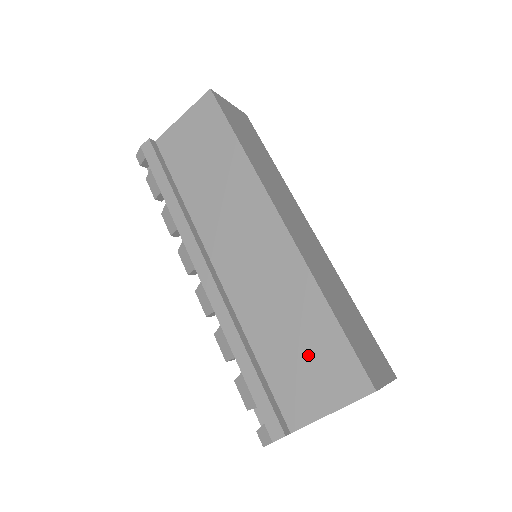
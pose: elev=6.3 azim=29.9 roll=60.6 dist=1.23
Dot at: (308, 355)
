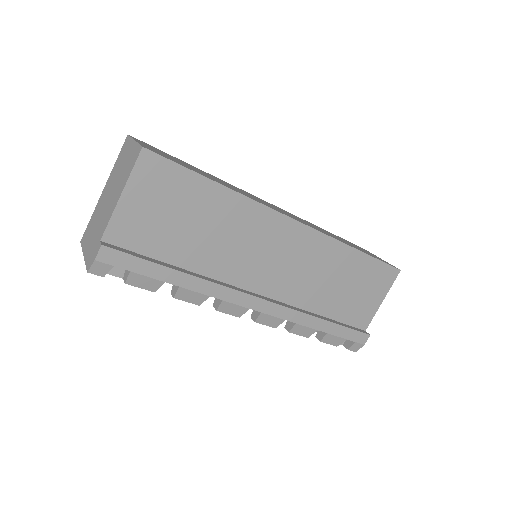
Dot at: (357, 286)
